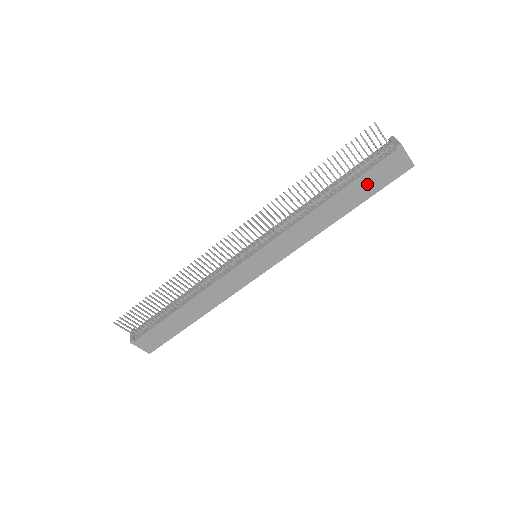
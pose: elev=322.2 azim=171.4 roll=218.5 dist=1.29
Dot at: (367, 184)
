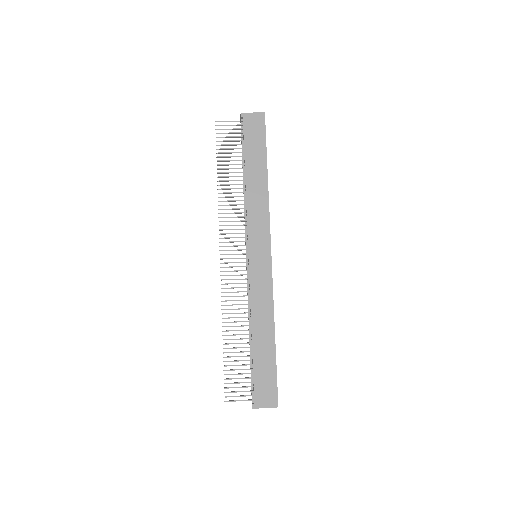
Dot at: (254, 148)
